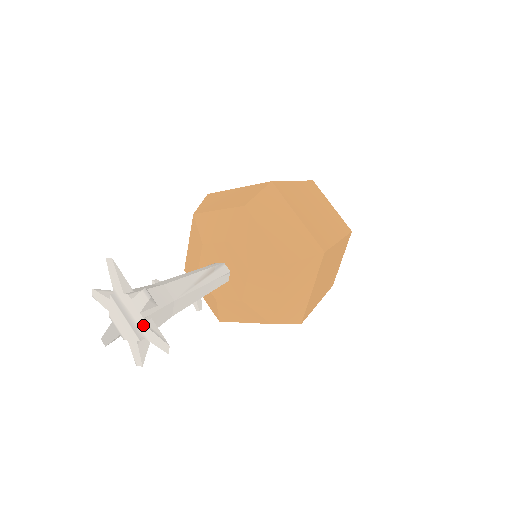
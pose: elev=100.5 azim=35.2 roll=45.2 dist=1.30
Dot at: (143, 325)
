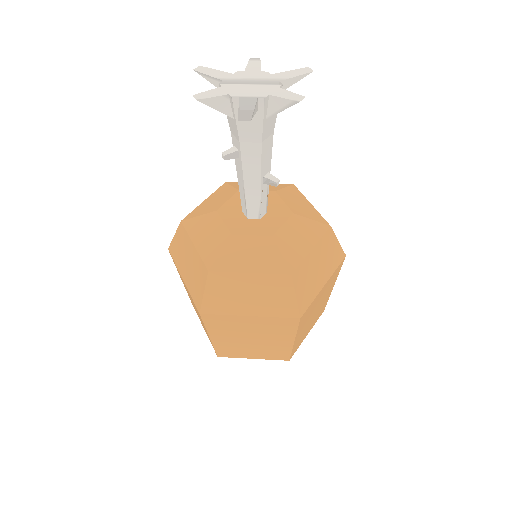
Dot at: (272, 75)
